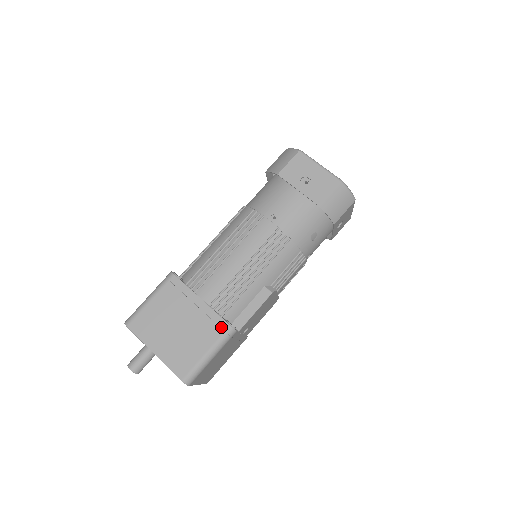
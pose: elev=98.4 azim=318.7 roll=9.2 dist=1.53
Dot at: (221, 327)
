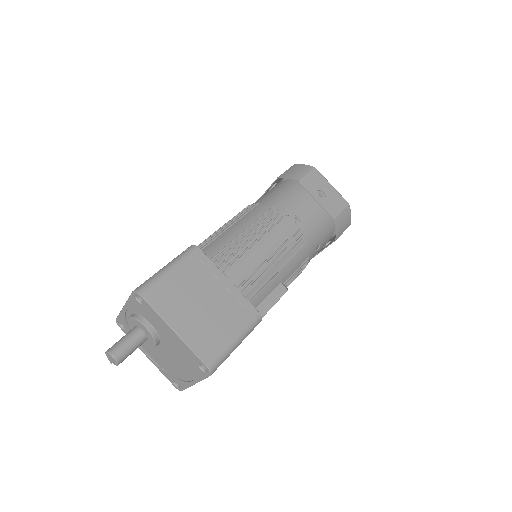
Dot at: (250, 313)
